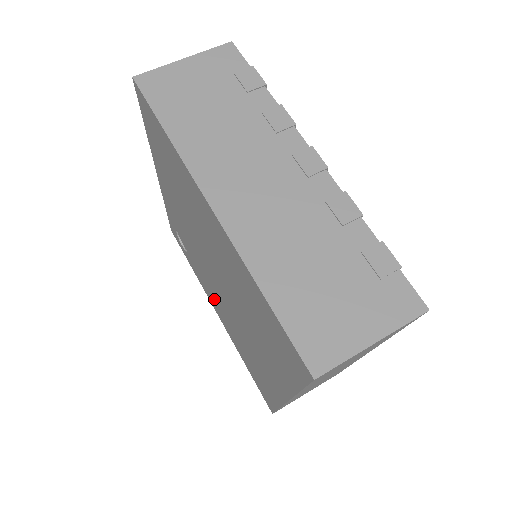
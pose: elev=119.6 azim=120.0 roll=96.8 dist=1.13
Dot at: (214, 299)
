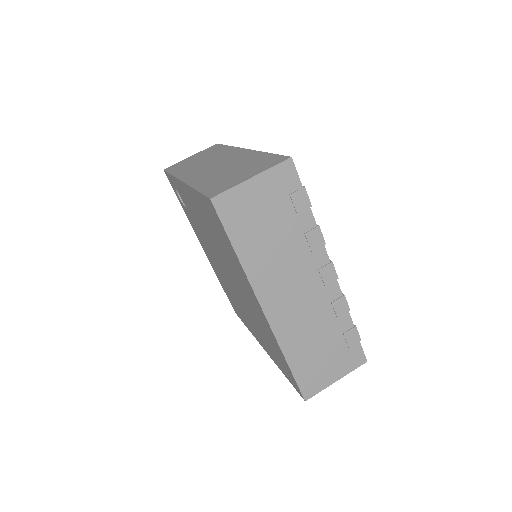
Dot at: (207, 250)
